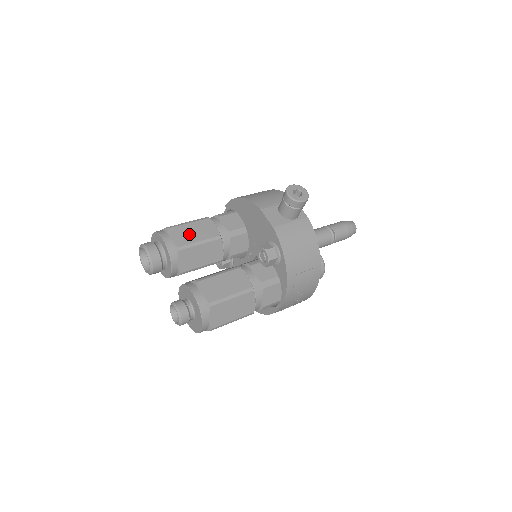
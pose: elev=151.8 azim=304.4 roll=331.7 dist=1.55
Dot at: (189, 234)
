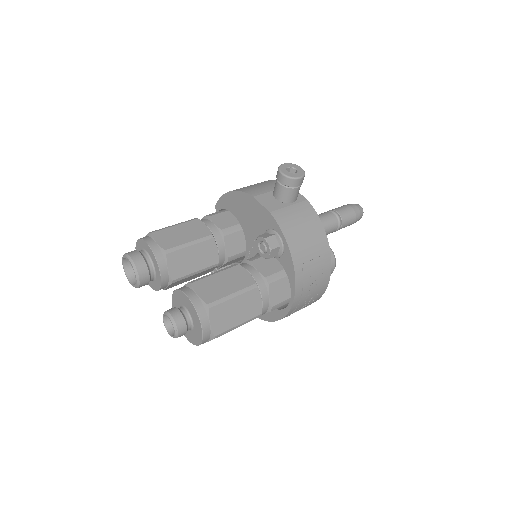
Dot at: (177, 236)
